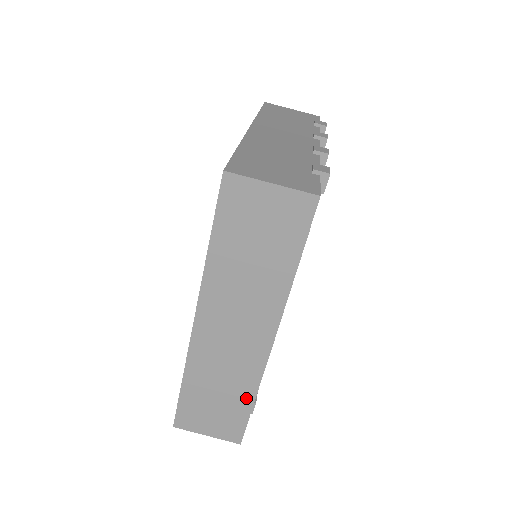
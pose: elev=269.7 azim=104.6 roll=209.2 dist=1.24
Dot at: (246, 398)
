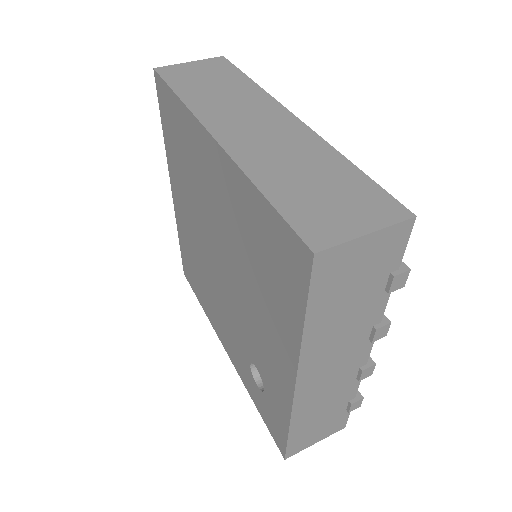
Dot at: (340, 165)
